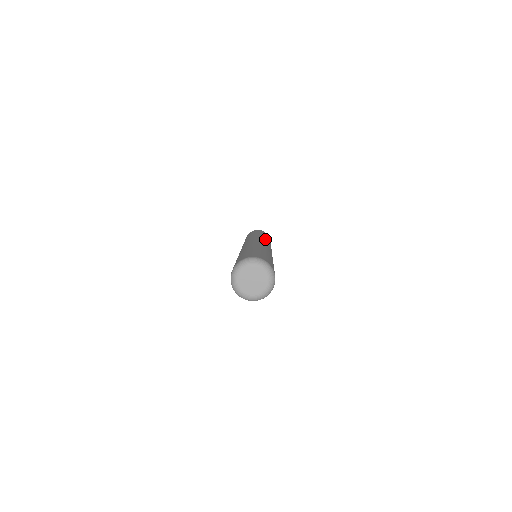
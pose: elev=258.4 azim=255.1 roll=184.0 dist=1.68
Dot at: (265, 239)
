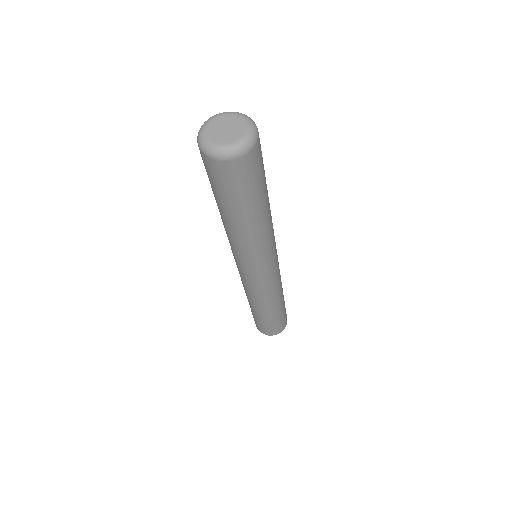
Dot at: occluded
